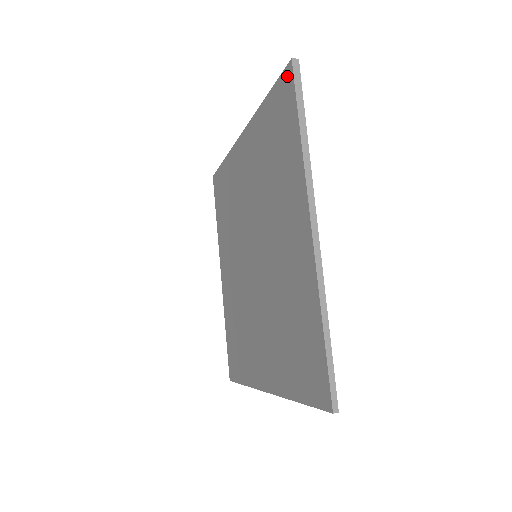
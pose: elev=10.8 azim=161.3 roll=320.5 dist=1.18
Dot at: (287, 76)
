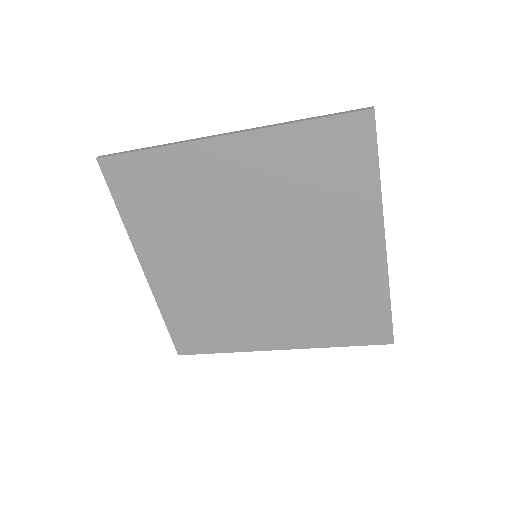
Dot at: (363, 121)
